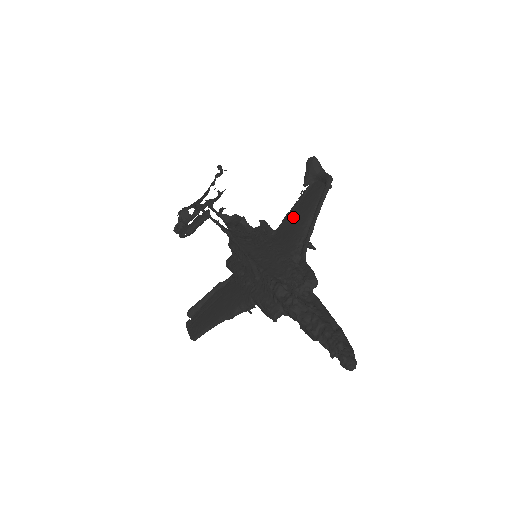
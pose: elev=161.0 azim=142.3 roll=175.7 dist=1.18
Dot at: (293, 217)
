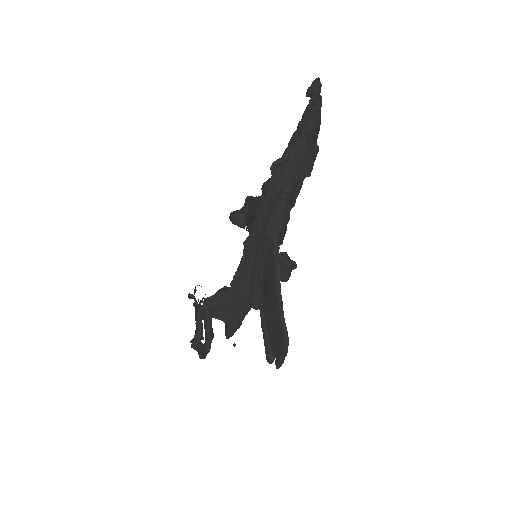
Dot at: (251, 225)
